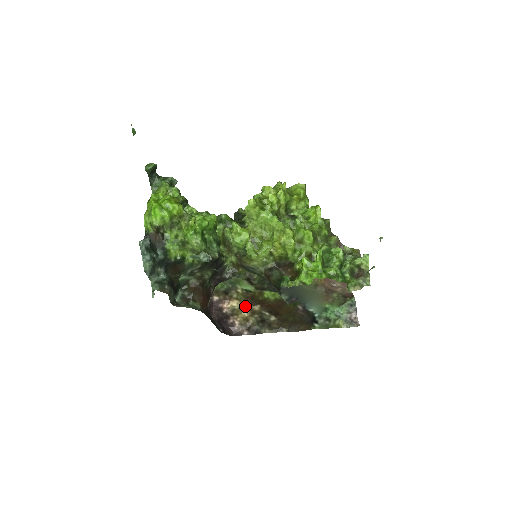
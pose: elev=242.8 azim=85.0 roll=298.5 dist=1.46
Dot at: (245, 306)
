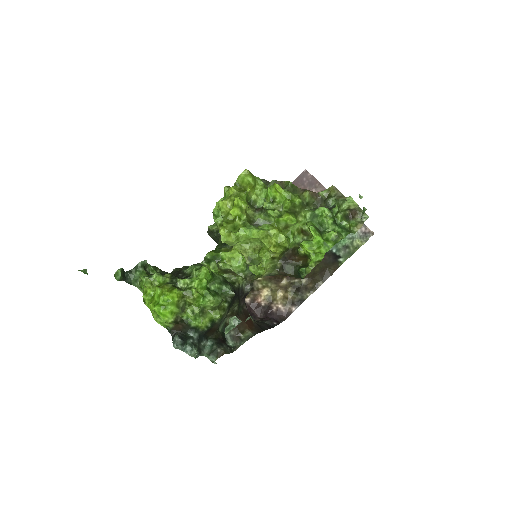
Dot at: (275, 288)
